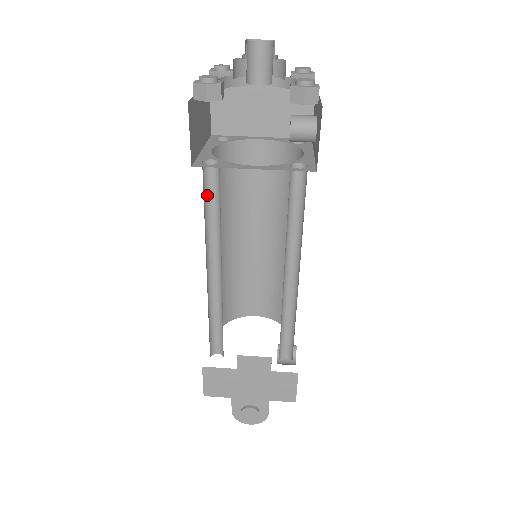
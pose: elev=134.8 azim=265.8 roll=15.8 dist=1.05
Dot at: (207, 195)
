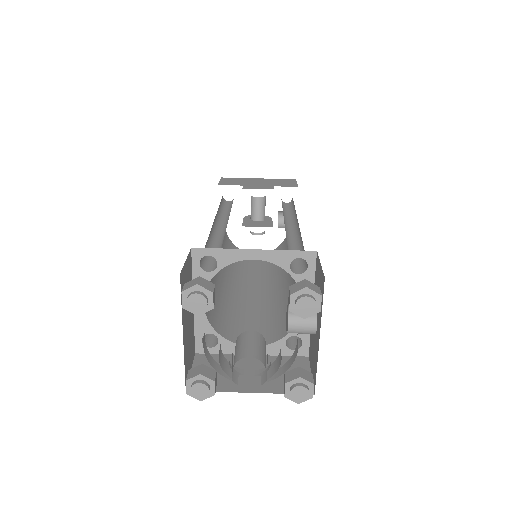
Dot at: occluded
